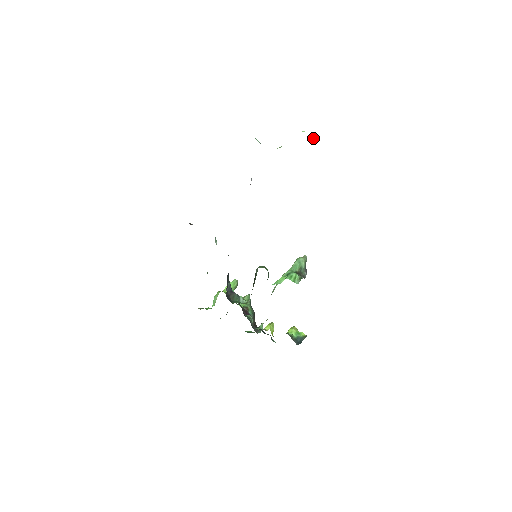
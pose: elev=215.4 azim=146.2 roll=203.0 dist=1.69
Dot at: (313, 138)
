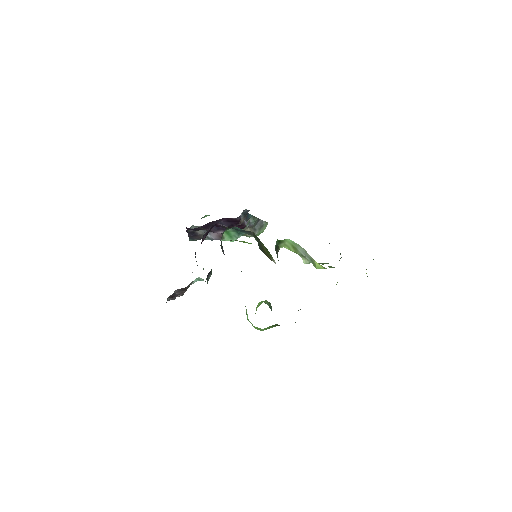
Dot at: occluded
